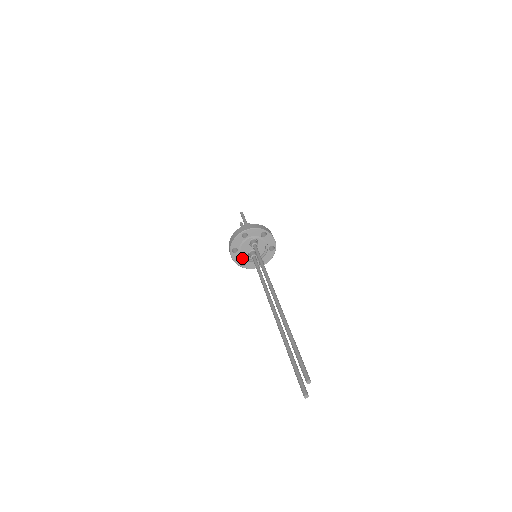
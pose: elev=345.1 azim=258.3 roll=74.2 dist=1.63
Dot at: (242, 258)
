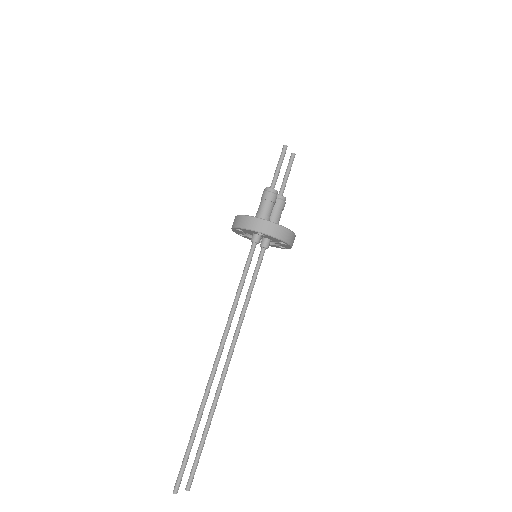
Dot at: occluded
